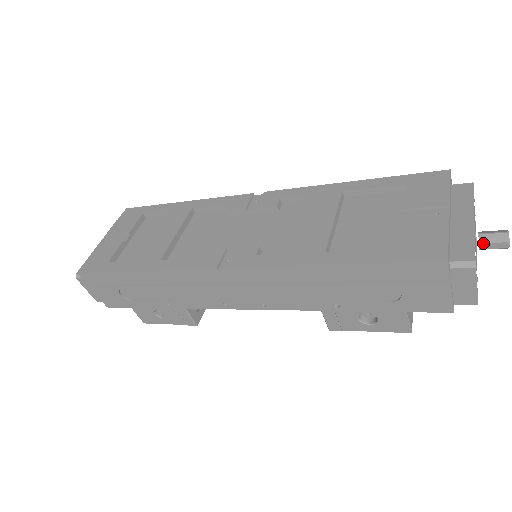
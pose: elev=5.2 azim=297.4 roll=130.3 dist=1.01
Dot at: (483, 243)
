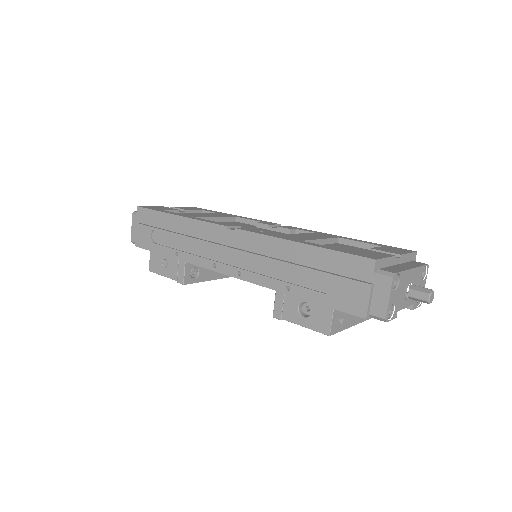
Dot at: (412, 290)
